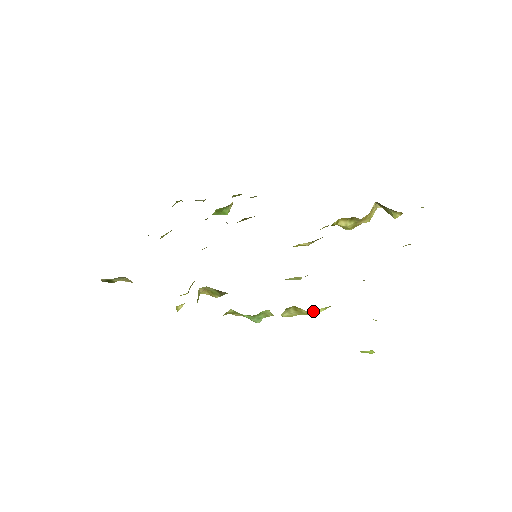
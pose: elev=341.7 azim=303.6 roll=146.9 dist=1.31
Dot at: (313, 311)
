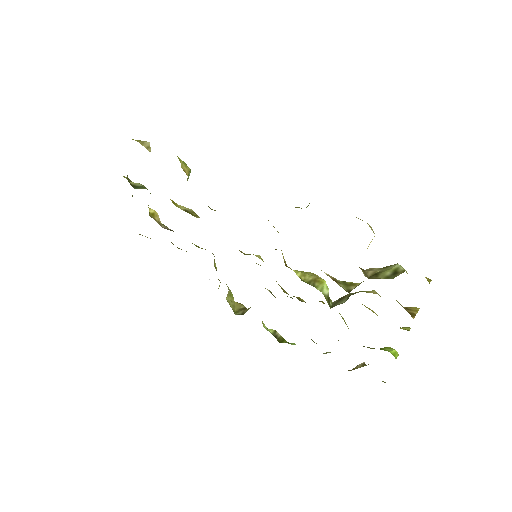
Dot at: occluded
